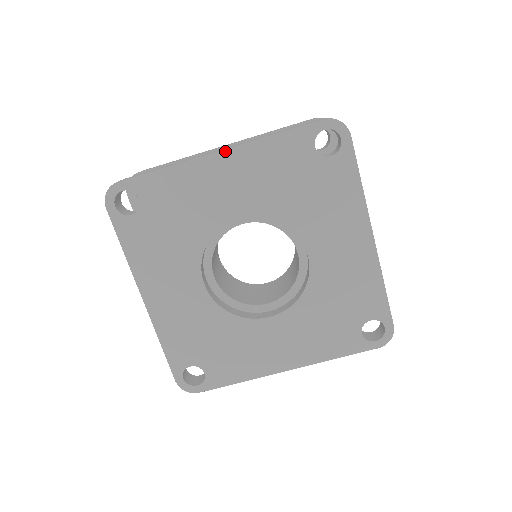
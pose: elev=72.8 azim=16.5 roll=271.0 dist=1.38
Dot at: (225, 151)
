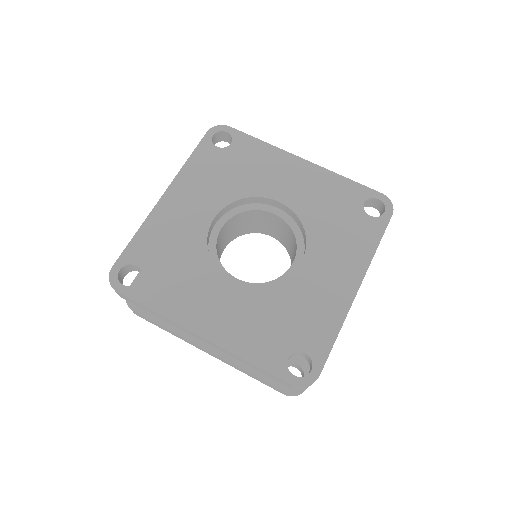
Dot at: (308, 162)
